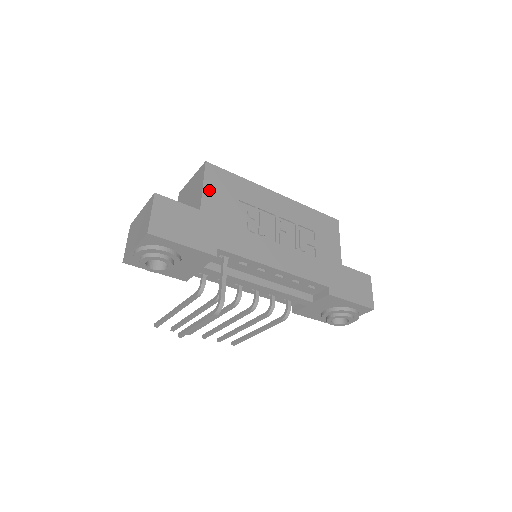
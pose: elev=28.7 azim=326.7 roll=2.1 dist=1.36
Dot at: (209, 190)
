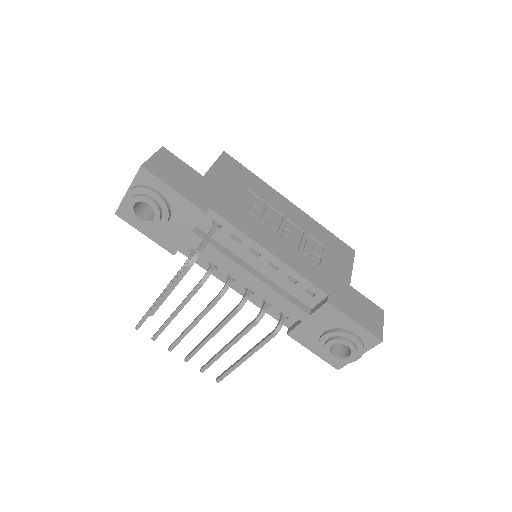
Dot at: (219, 169)
